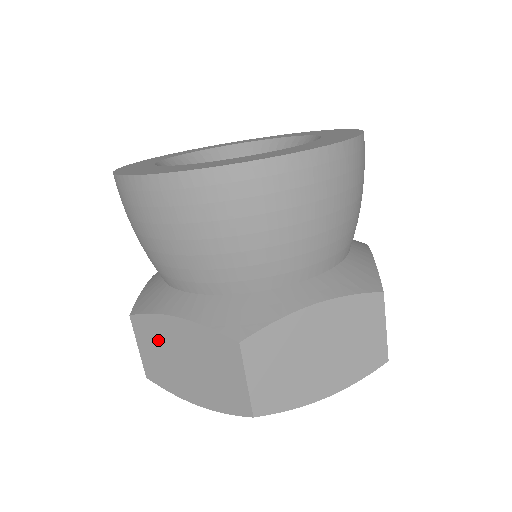
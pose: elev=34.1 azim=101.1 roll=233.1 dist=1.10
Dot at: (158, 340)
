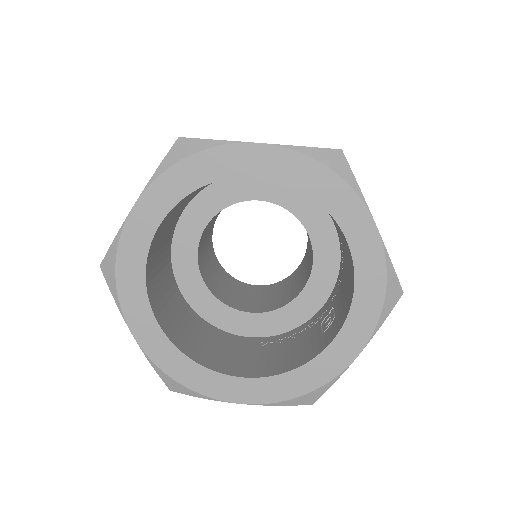
Dot at: occluded
